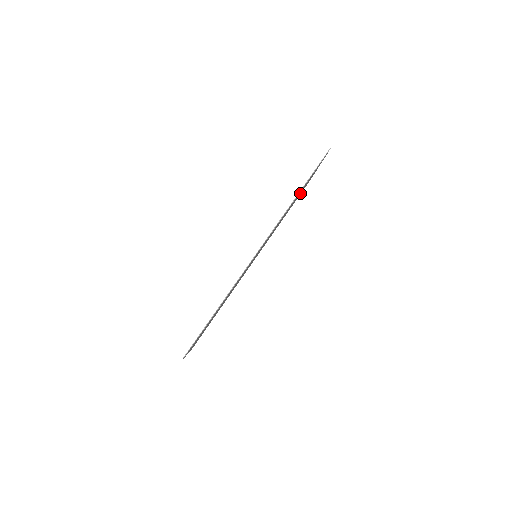
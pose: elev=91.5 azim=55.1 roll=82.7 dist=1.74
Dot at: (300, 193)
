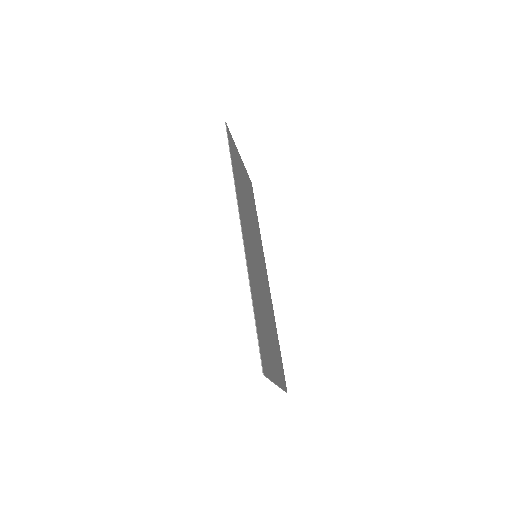
Dot at: (248, 190)
